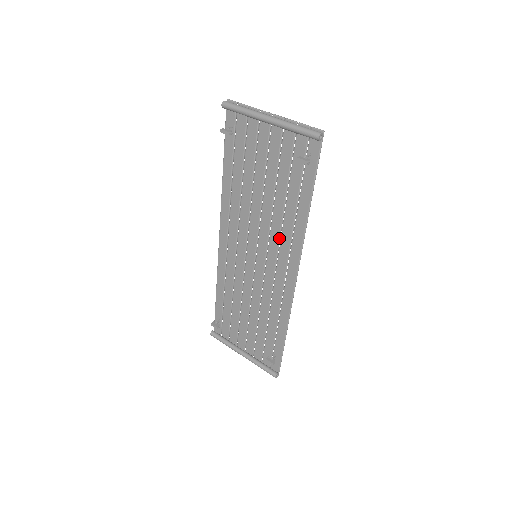
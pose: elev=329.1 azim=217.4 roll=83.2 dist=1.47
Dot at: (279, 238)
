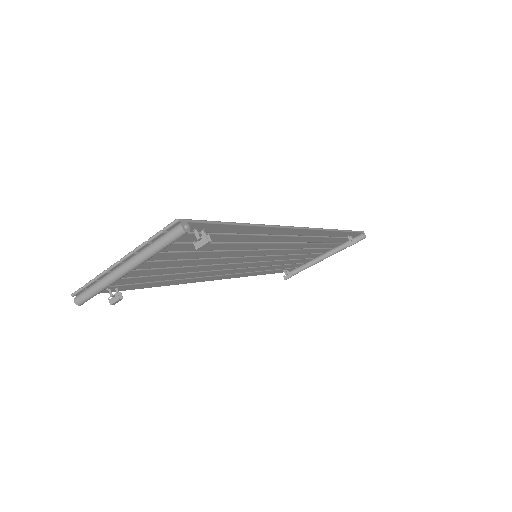
Dot at: (256, 244)
